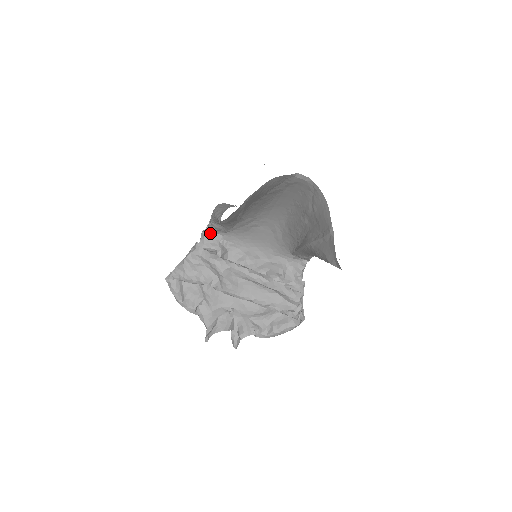
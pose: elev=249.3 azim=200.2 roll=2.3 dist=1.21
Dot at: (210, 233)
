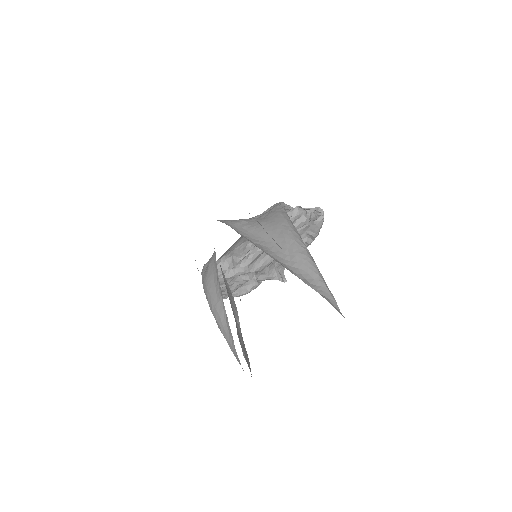
Dot at: occluded
